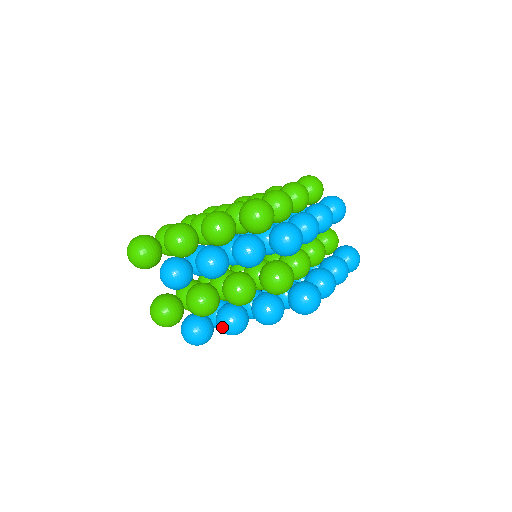
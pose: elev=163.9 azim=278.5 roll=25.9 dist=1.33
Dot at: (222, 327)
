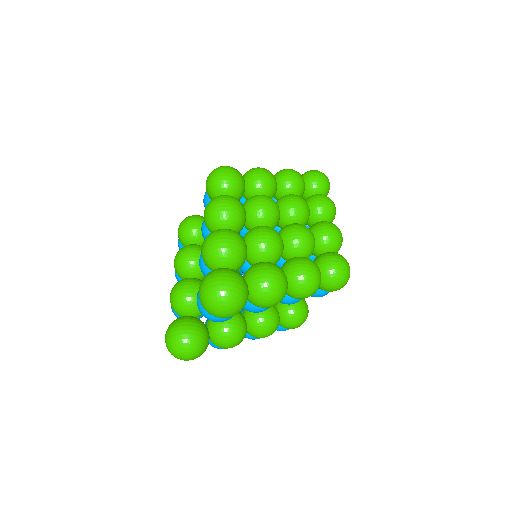
Dot at: occluded
